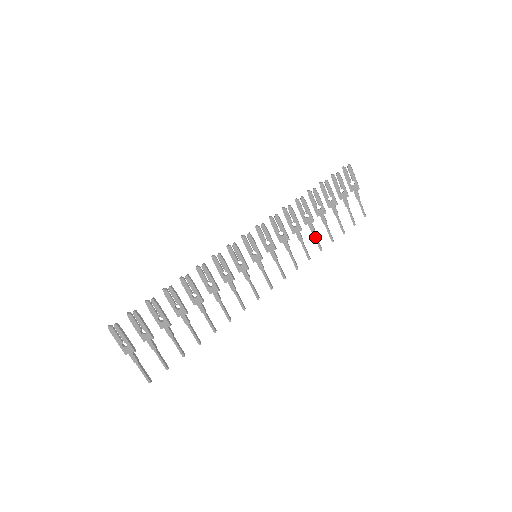
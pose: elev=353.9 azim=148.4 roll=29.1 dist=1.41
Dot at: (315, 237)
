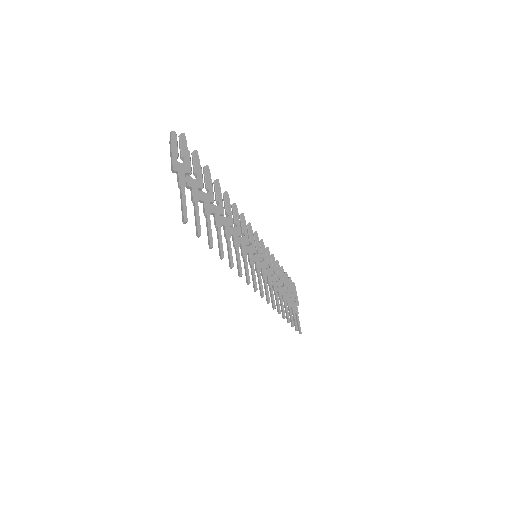
Dot at: (281, 301)
